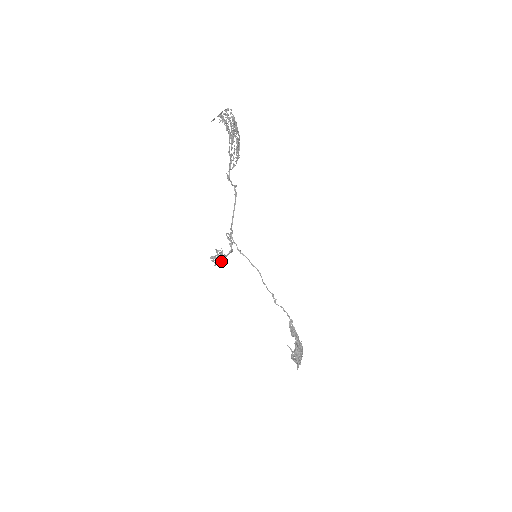
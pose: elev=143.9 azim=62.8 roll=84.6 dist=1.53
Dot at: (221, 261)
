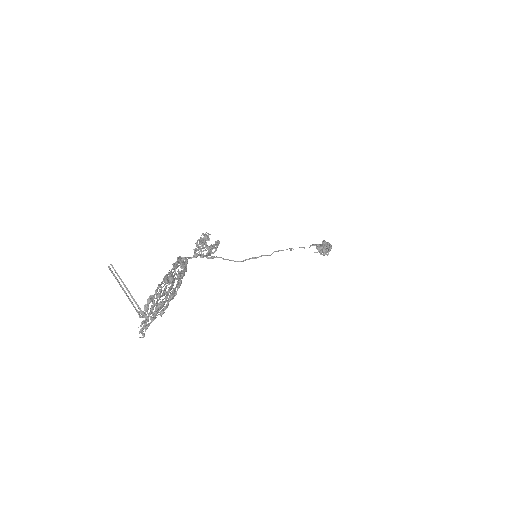
Dot at: (207, 239)
